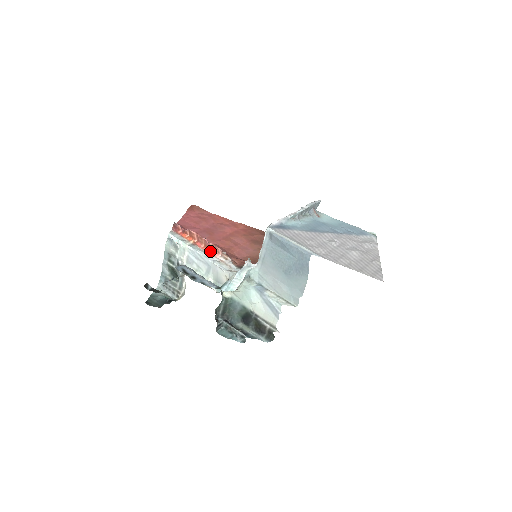
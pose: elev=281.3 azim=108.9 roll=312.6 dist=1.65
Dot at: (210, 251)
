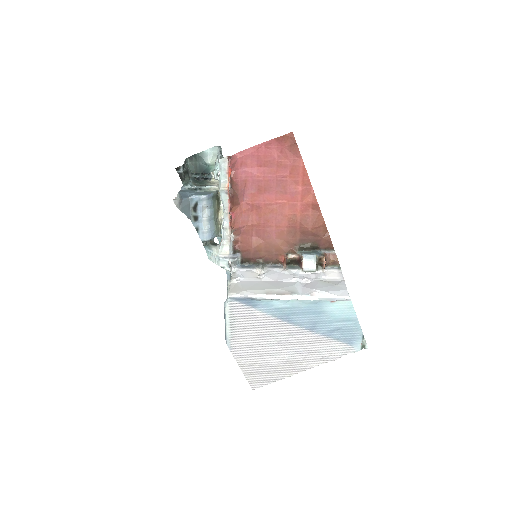
Dot at: occluded
